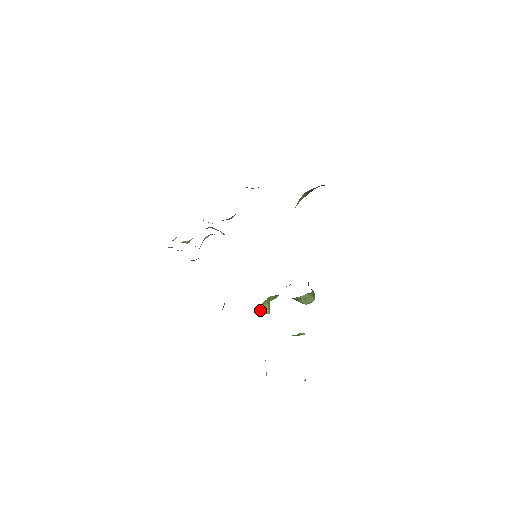
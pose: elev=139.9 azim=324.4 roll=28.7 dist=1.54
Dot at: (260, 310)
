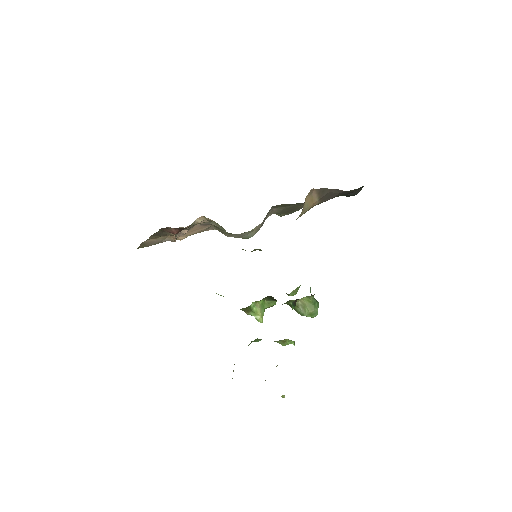
Dot at: (250, 314)
